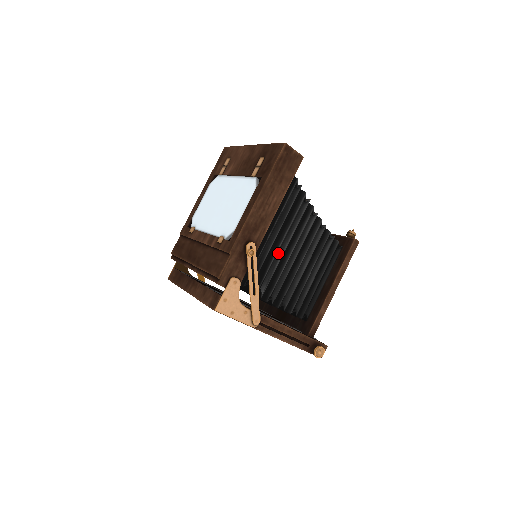
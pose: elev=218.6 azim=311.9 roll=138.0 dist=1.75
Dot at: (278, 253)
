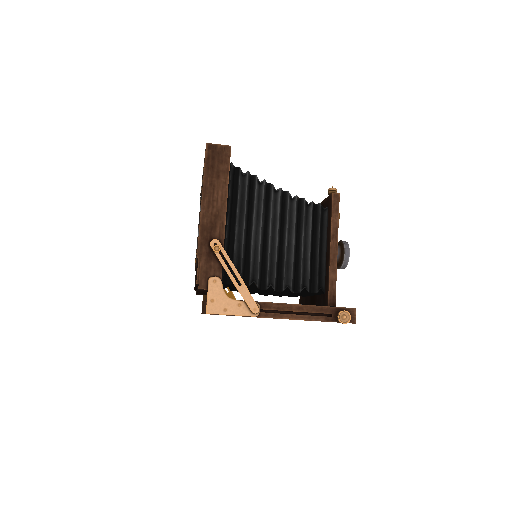
Dot at: (256, 240)
